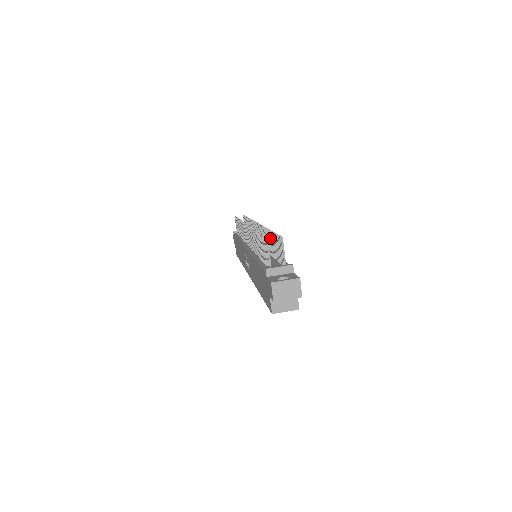
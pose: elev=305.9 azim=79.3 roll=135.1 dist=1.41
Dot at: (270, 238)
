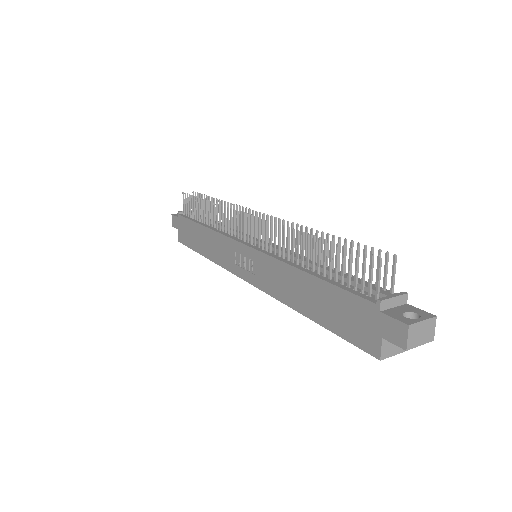
Dot at: (328, 245)
